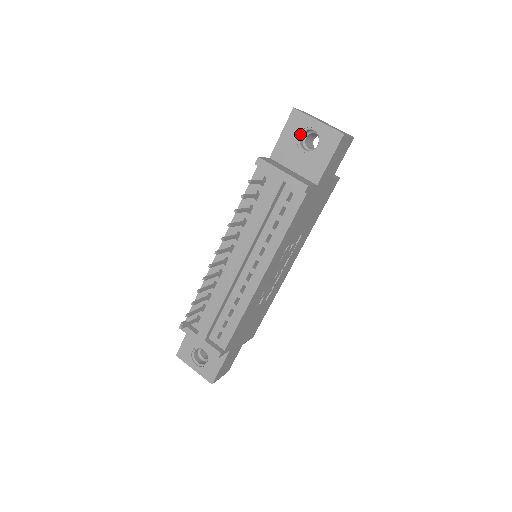
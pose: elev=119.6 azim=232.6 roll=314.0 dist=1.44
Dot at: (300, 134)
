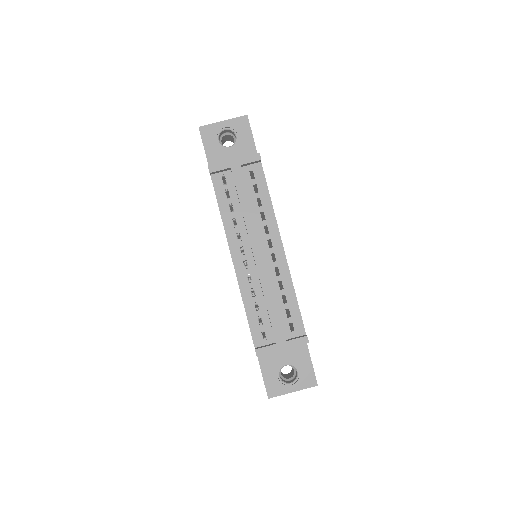
Dot at: (218, 139)
